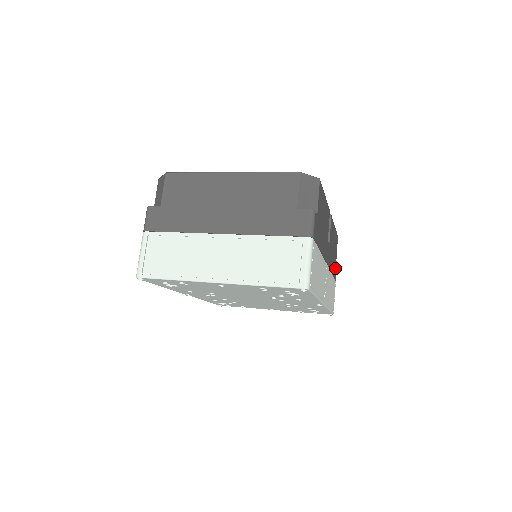
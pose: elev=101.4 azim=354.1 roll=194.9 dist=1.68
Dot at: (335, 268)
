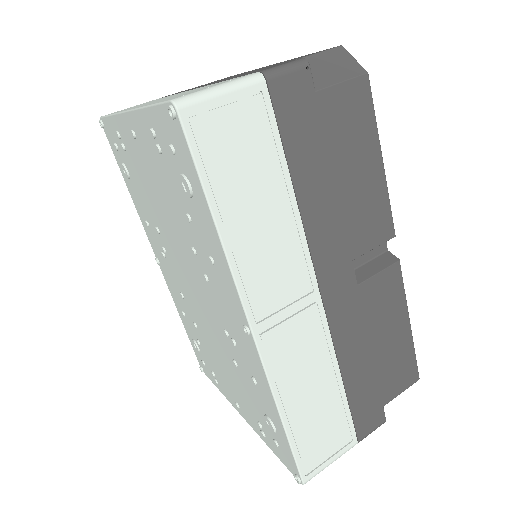
Dot at: (369, 409)
